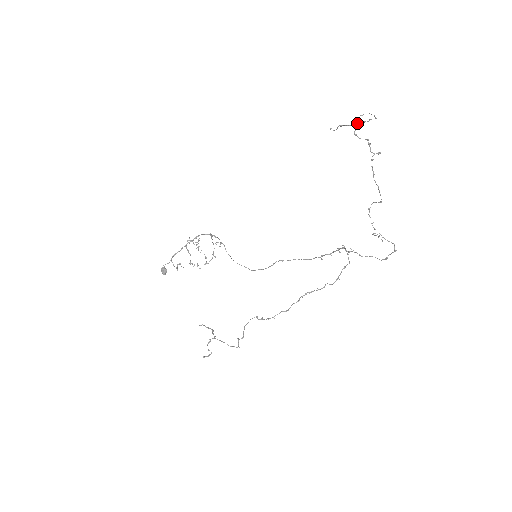
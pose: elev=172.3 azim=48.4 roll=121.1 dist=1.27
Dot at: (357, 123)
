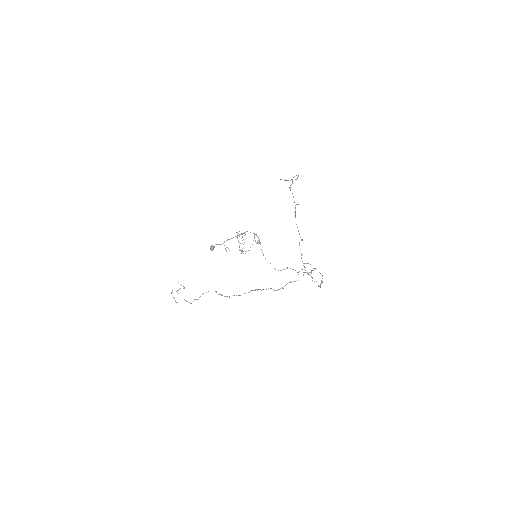
Dot at: (287, 180)
